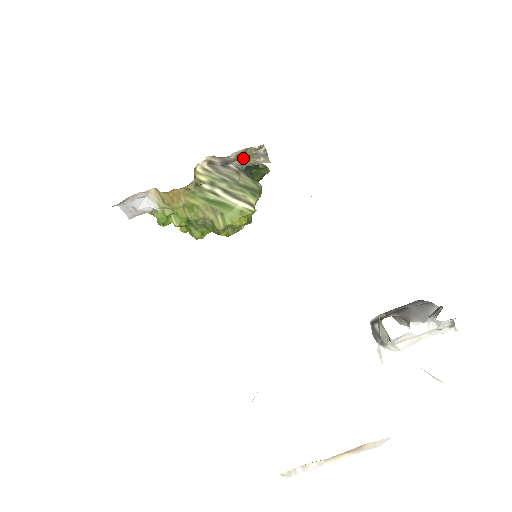
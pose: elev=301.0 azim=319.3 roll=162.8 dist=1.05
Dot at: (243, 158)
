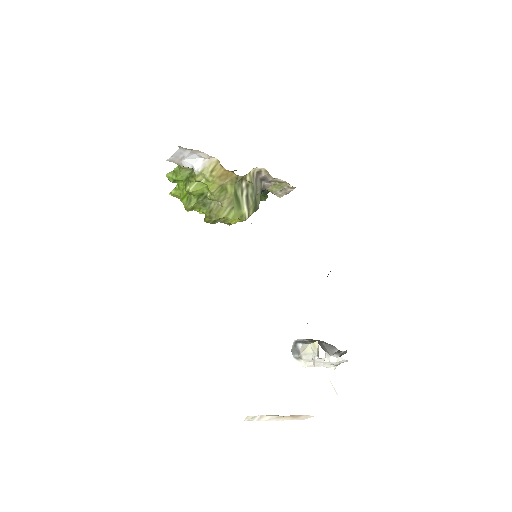
Dot at: (273, 184)
